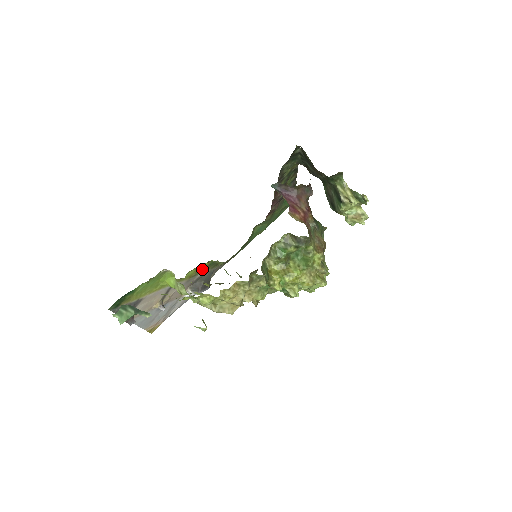
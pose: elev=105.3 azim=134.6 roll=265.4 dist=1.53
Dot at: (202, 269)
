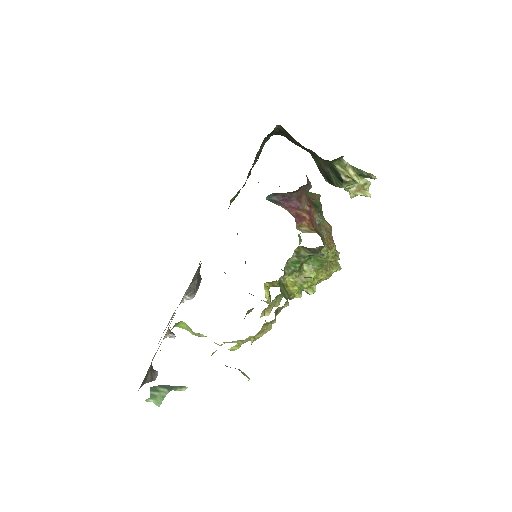
Dot at: occluded
